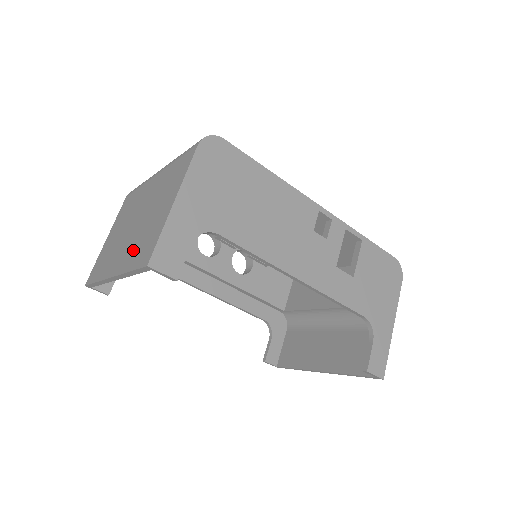
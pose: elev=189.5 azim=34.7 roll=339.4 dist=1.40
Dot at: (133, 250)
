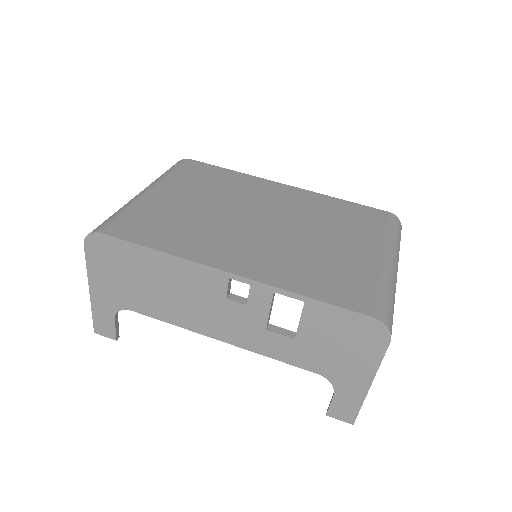
Dot at: occluded
